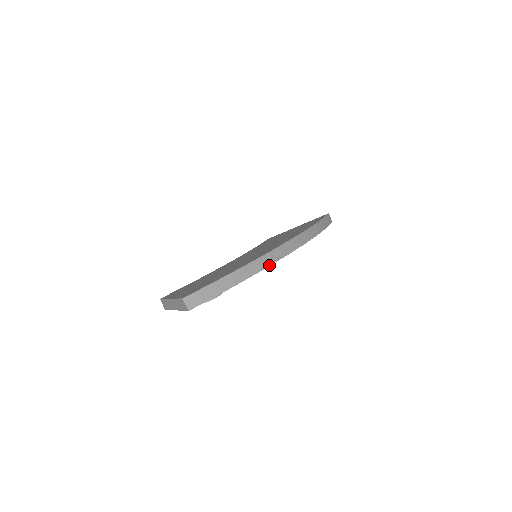
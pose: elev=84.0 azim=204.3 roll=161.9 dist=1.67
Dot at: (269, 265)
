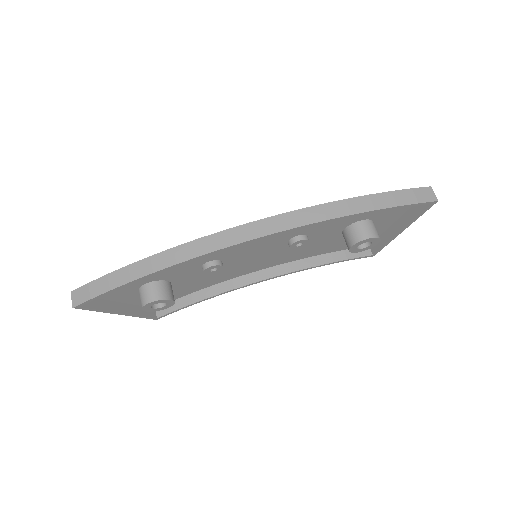
Dot at: (192, 257)
